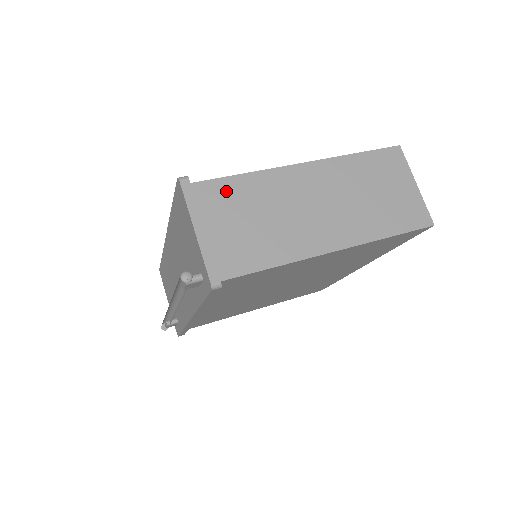
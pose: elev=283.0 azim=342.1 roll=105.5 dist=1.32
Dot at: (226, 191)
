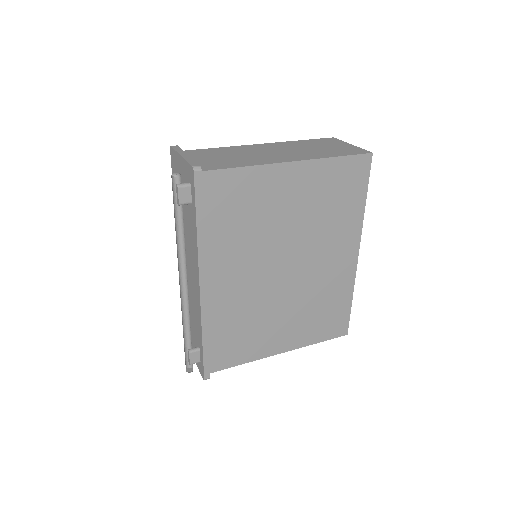
Dot at: (205, 152)
